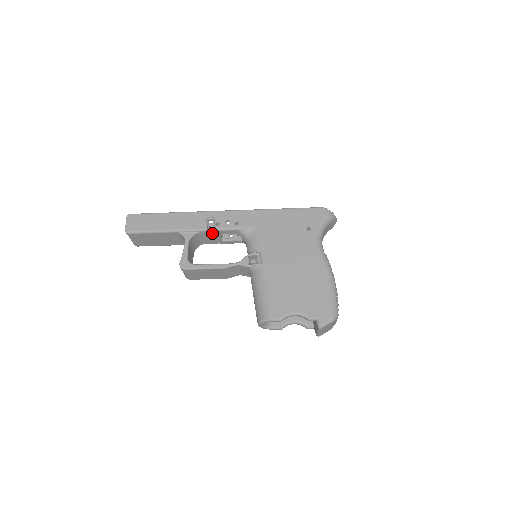
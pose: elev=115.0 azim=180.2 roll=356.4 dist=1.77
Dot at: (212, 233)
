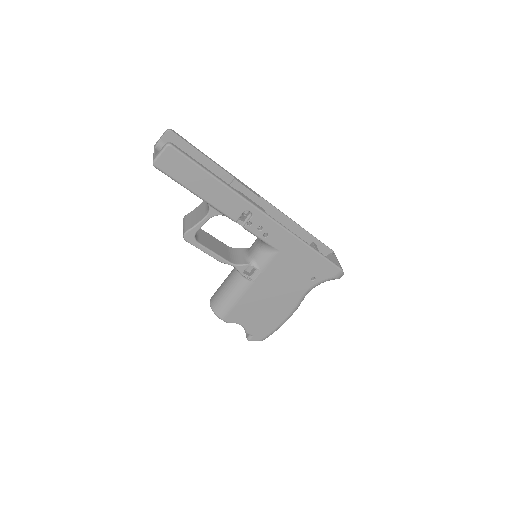
Dot at: (238, 221)
